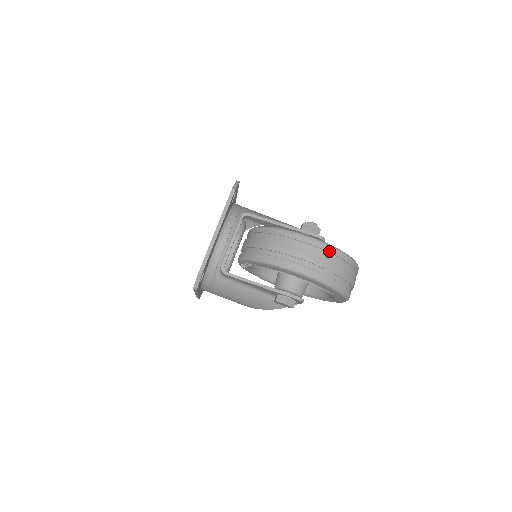
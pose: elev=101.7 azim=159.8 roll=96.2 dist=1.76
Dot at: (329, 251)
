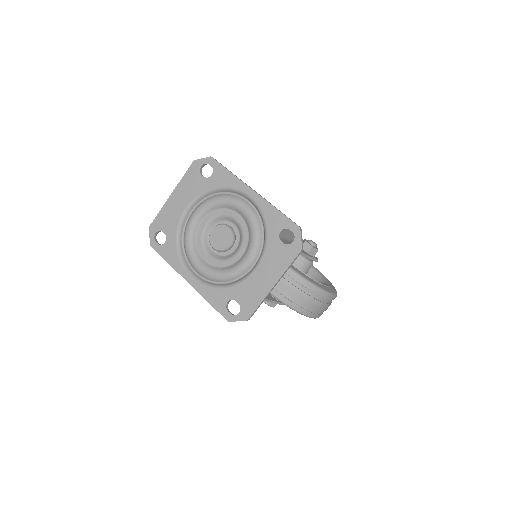
Dot at: occluded
